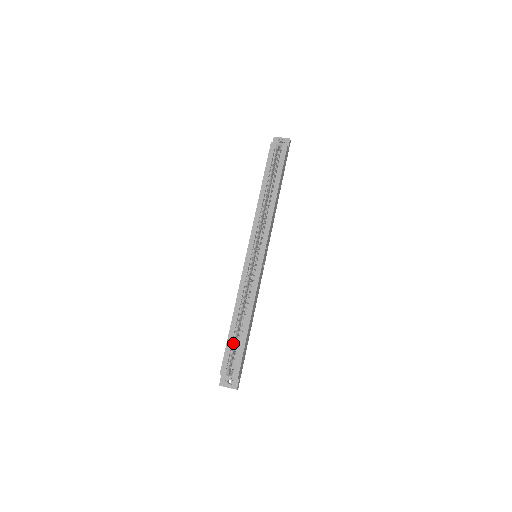
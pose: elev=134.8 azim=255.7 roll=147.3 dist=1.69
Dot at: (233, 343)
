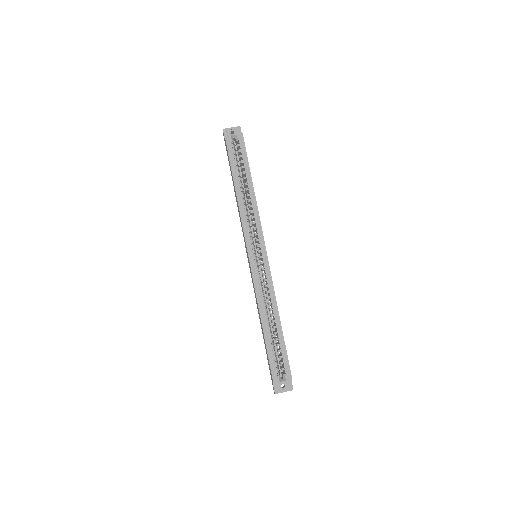
Dot at: (272, 349)
